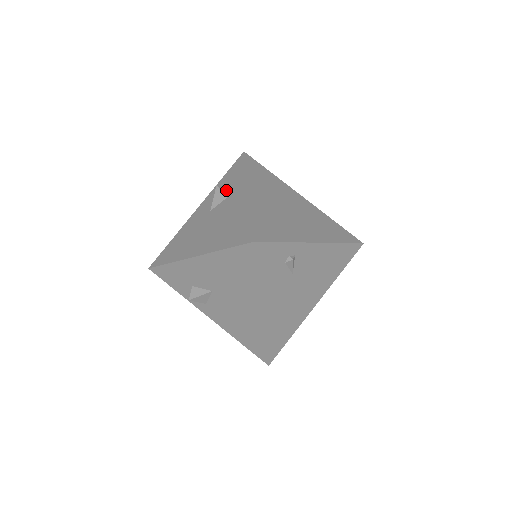
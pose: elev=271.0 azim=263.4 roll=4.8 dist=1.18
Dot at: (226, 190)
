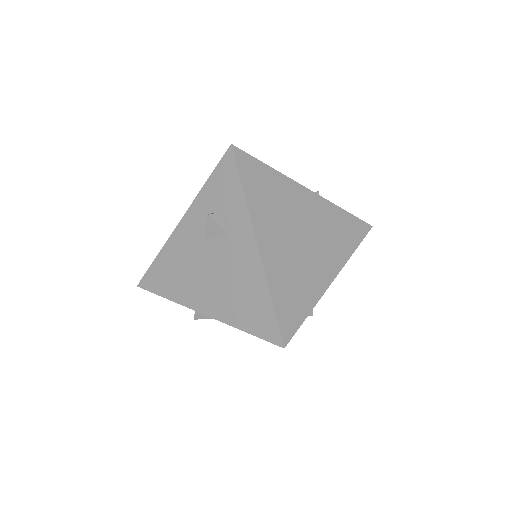
Dot at: (221, 219)
